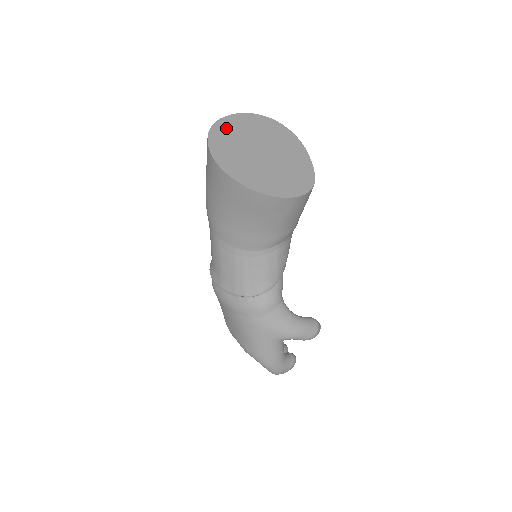
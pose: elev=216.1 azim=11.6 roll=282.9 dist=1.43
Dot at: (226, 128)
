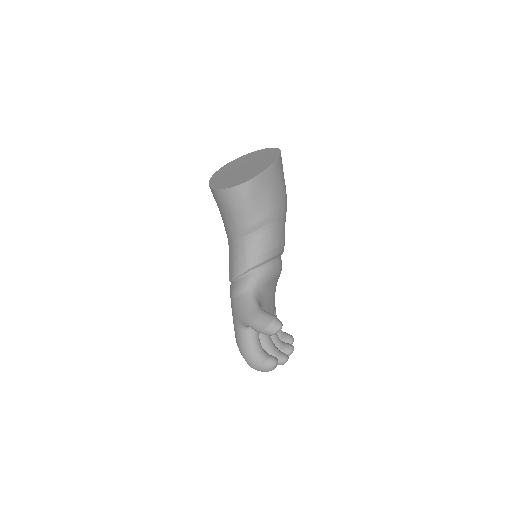
Dot at: (244, 158)
